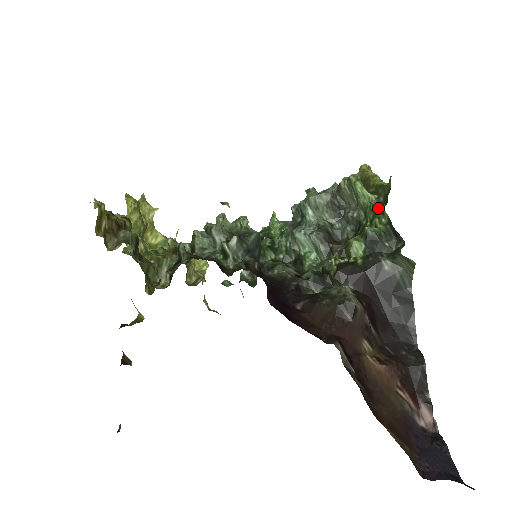
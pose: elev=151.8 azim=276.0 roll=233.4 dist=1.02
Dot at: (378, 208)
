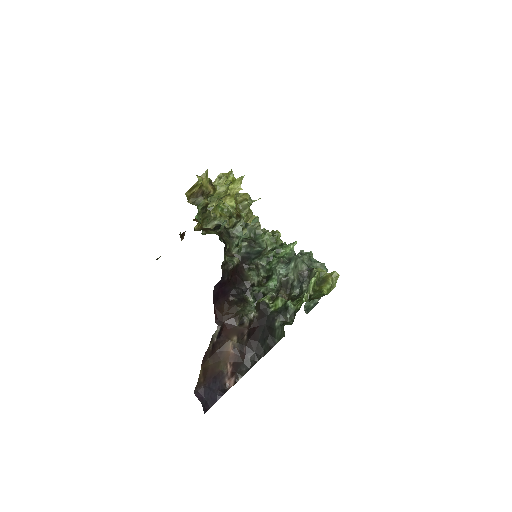
Dot at: (303, 299)
